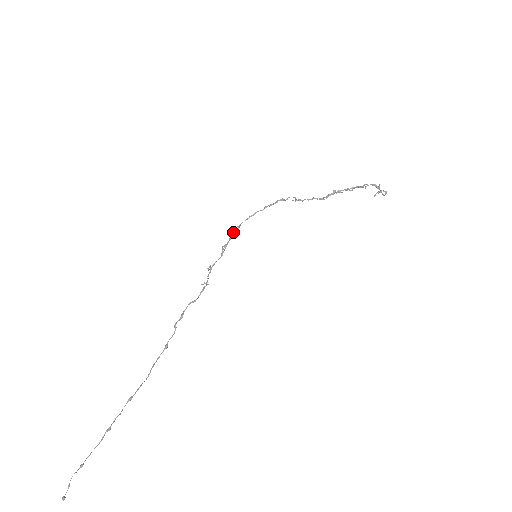
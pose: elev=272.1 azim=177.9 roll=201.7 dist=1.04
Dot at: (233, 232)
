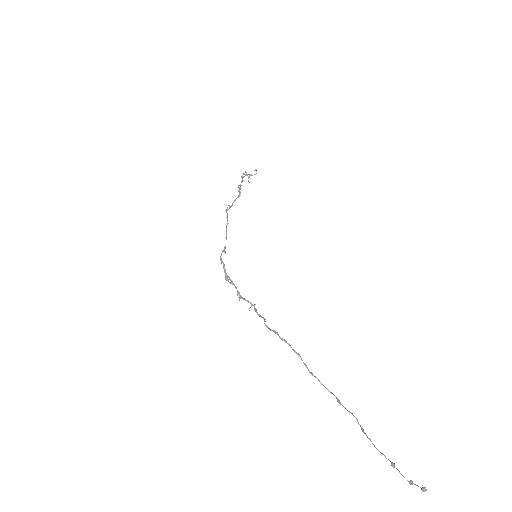
Dot at: (222, 261)
